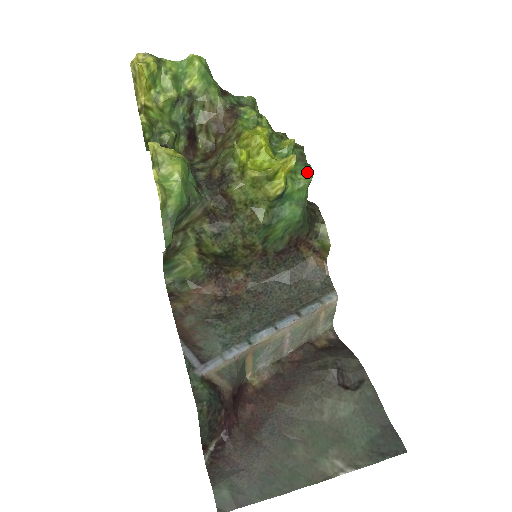
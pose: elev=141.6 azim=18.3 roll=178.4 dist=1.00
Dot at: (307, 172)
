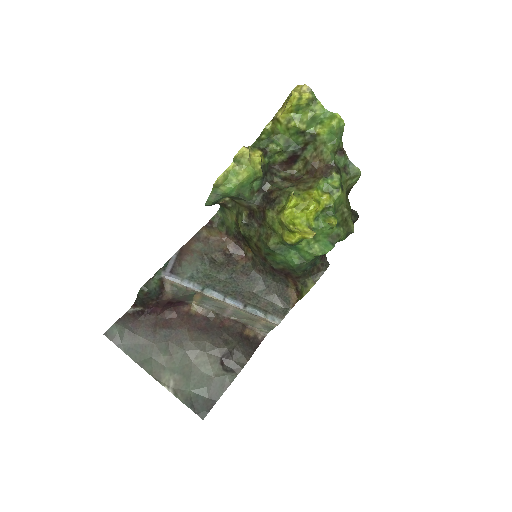
Dot at: (324, 248)
